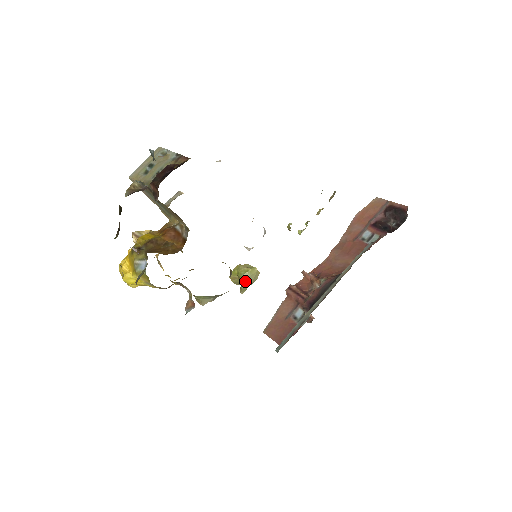
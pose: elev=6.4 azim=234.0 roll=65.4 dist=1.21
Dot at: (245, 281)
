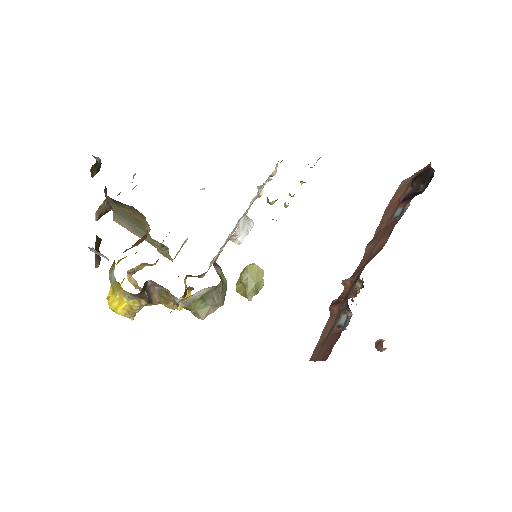
Dot at: (247, 282)
